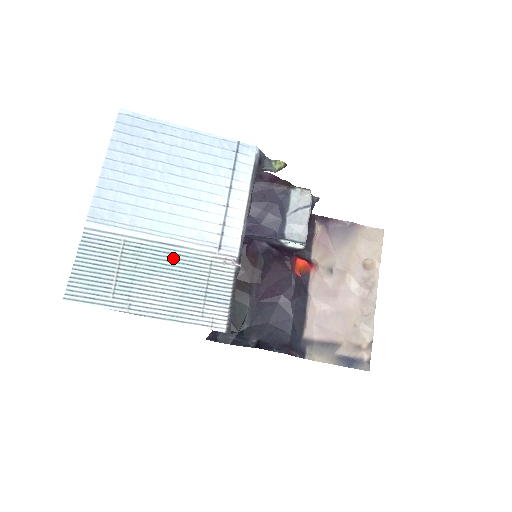
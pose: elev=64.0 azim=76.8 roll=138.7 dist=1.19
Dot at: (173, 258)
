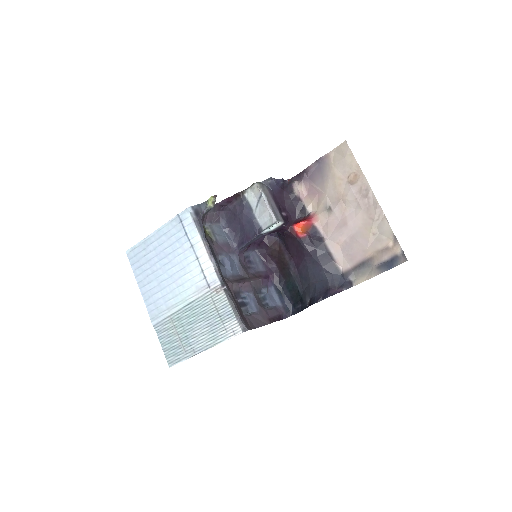
Dot at: (194, 310)
